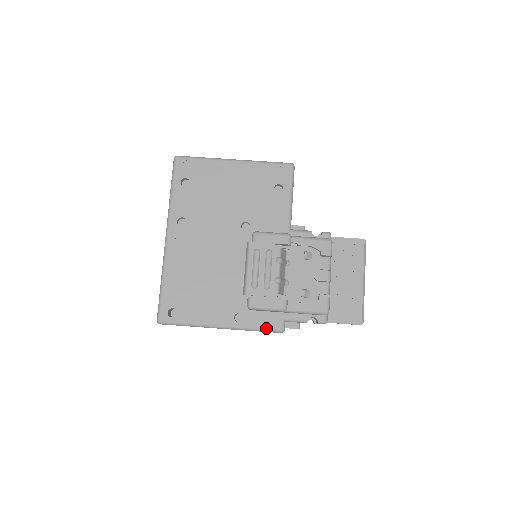
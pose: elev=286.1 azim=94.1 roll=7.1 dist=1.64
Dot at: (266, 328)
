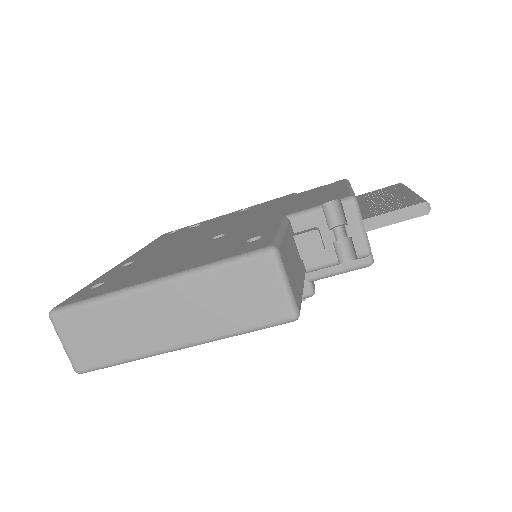
Dot at: occluded
